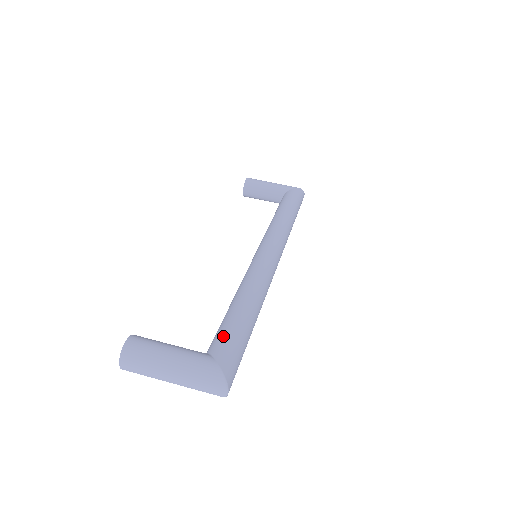
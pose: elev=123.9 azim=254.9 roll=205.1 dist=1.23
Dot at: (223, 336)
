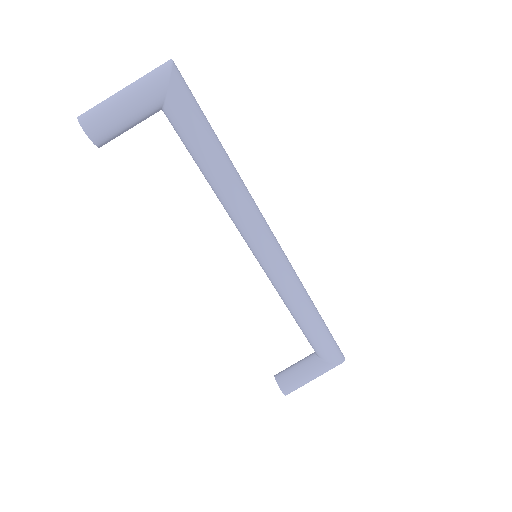
Dot at: (323, 351)
